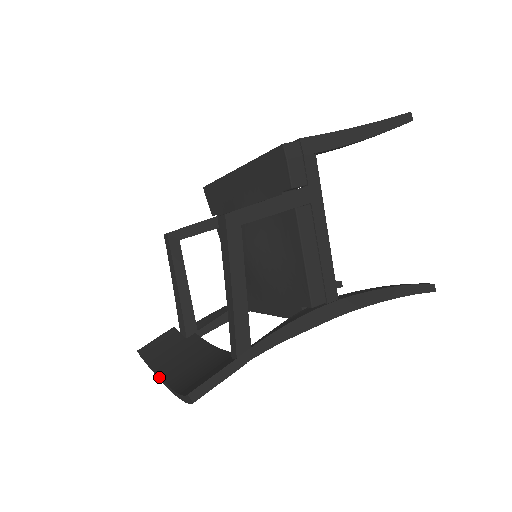
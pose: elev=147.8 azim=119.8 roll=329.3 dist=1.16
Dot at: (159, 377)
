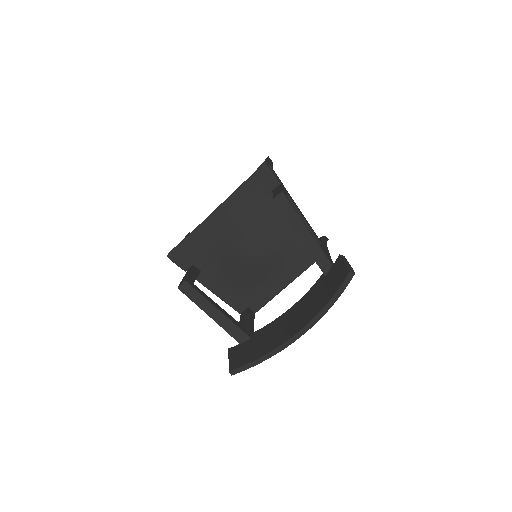
Dot at: (279, 347)
